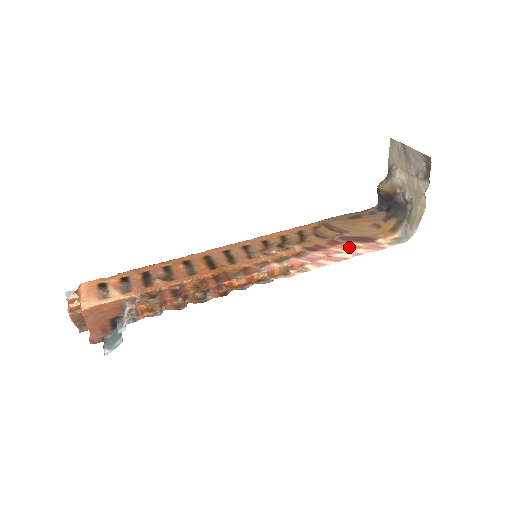
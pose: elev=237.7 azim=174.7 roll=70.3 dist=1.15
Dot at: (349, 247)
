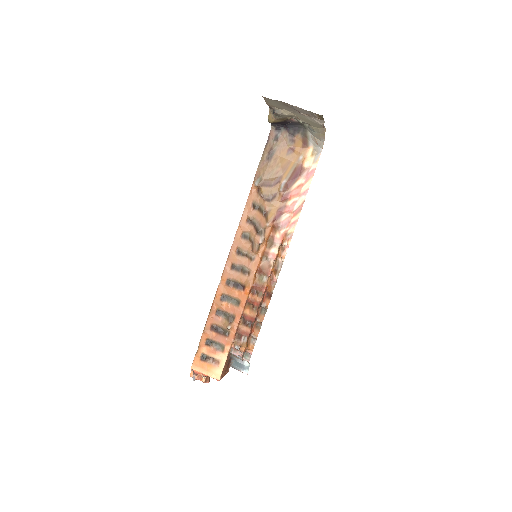
Dot at: (296, 192)
